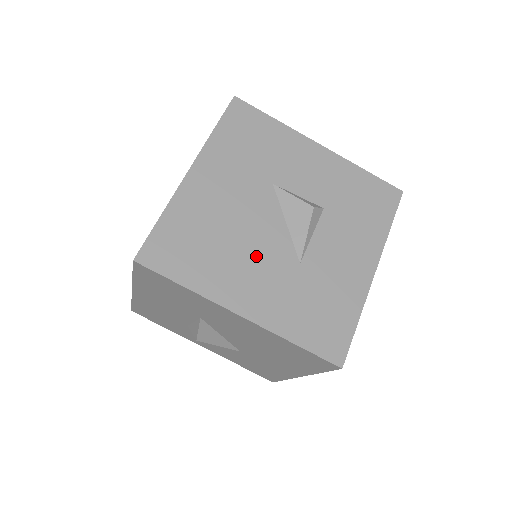
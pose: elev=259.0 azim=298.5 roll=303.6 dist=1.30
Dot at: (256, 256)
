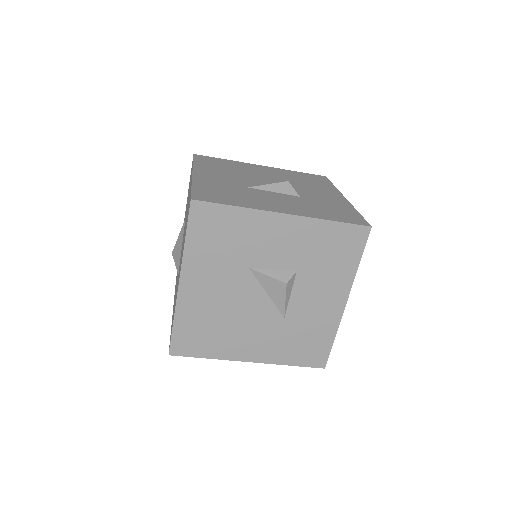
Dot at: (250, 325)
